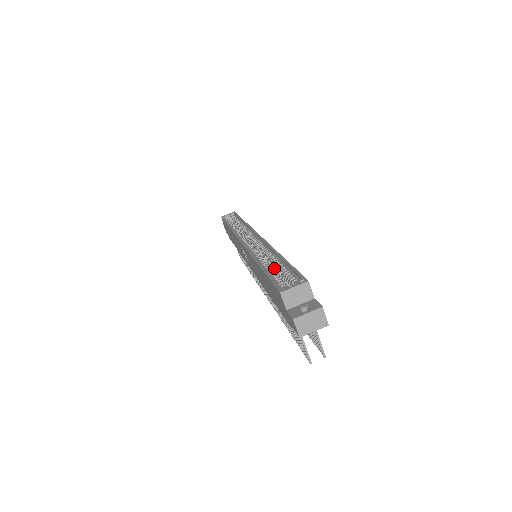
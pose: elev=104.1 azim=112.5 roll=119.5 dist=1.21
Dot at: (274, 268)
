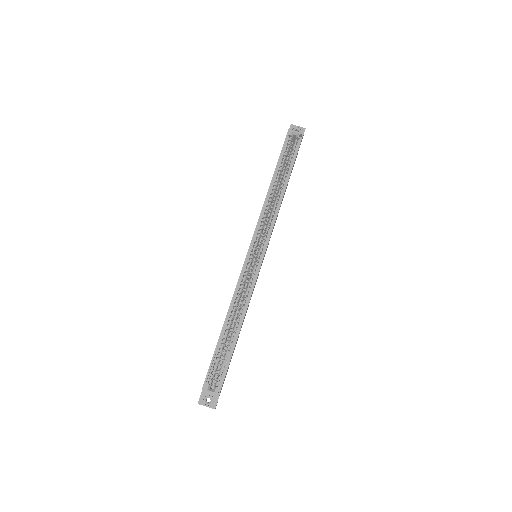
Dot at: occluded
